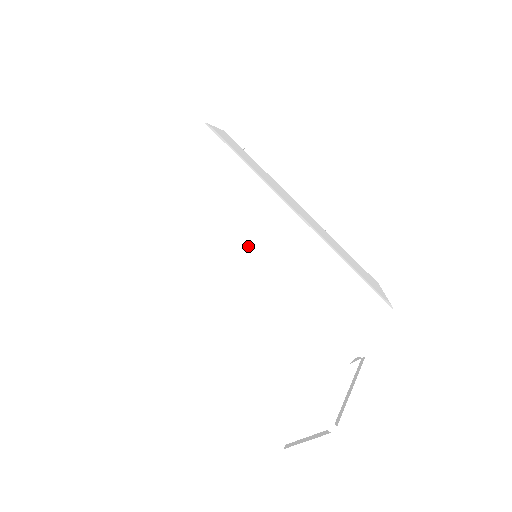
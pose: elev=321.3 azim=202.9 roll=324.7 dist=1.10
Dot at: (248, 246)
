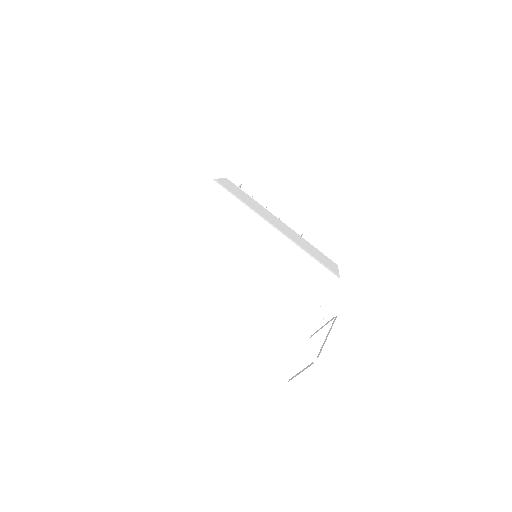
Dot at: (246, 250)
